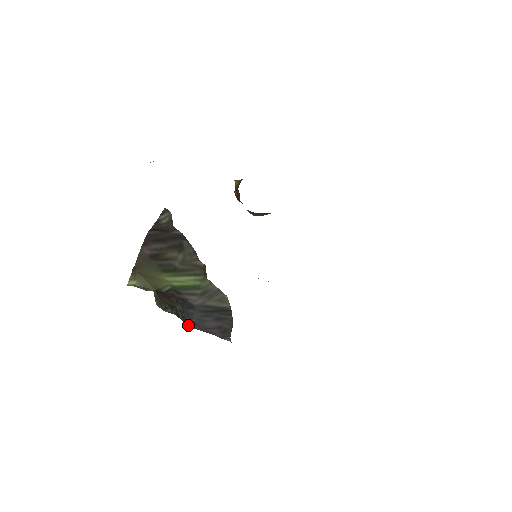
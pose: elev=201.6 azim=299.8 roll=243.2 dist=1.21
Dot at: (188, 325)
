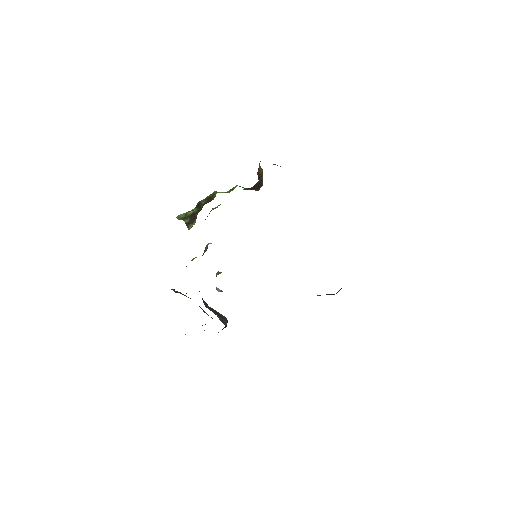
Dot at: occluded
